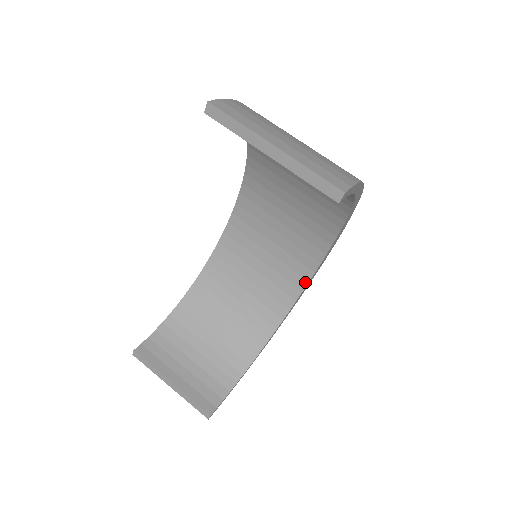
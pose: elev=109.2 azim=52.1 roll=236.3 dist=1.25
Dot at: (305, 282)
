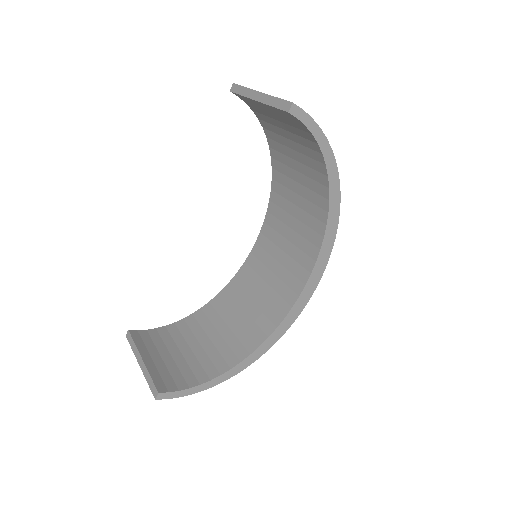
Dot at: (296, 297)
